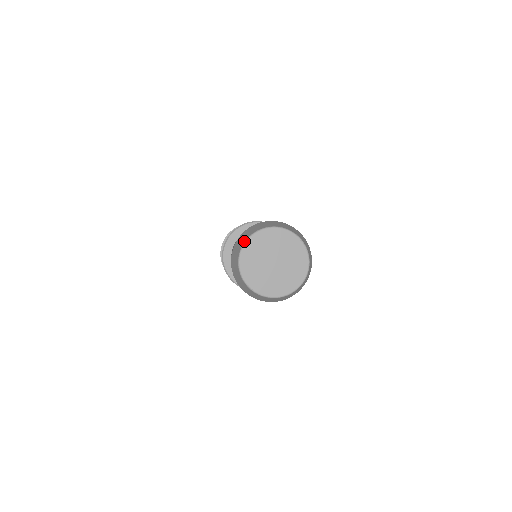
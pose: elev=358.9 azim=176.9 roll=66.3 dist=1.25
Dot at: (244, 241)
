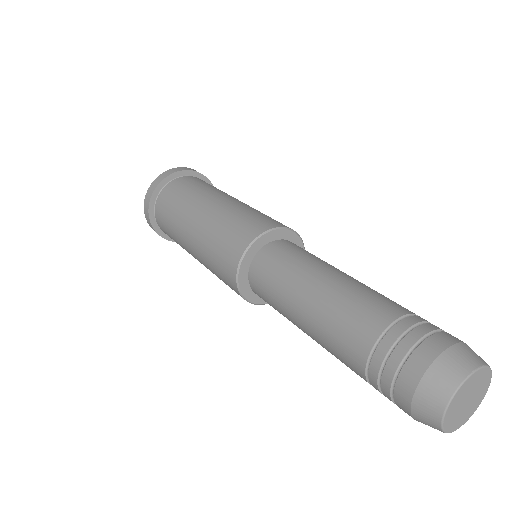
Dot at: (456, 388)
